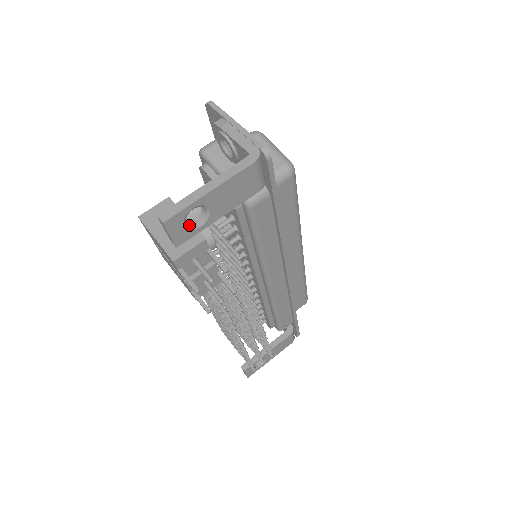
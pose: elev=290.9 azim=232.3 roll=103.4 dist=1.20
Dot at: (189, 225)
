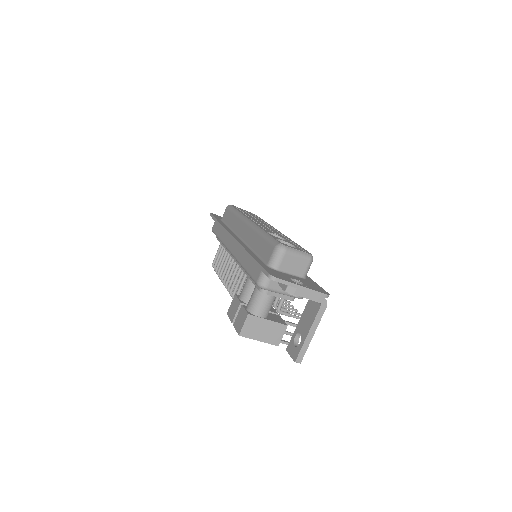
Dot at: (297, 344)
